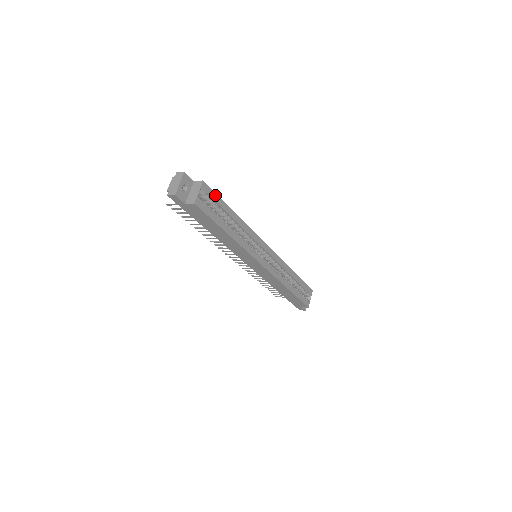
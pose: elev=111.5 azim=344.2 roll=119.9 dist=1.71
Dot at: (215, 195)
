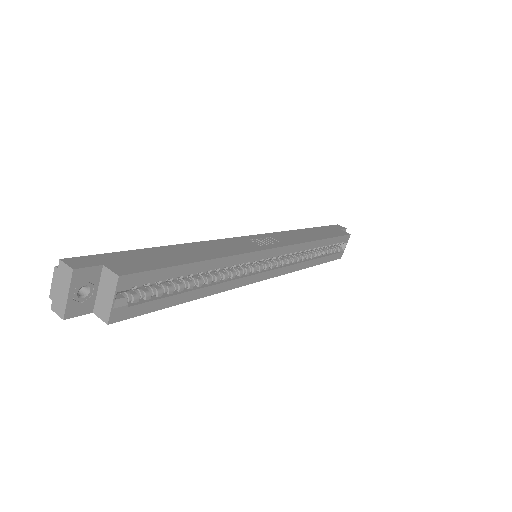
Dot at: (154, 272)
